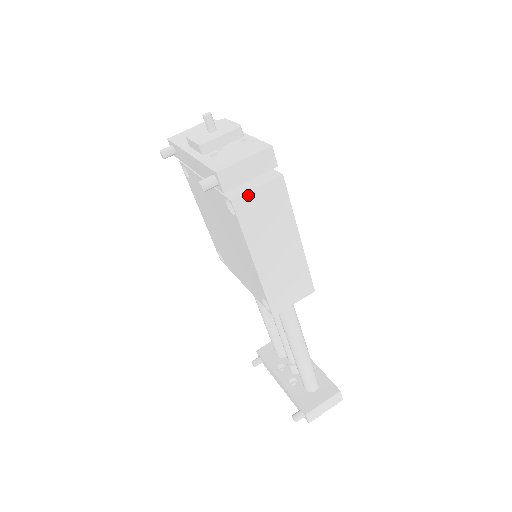
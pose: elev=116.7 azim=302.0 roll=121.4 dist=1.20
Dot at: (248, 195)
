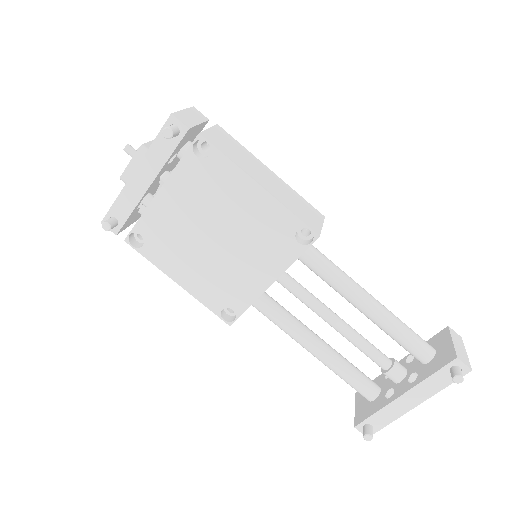
Dot at: (207, 132)
